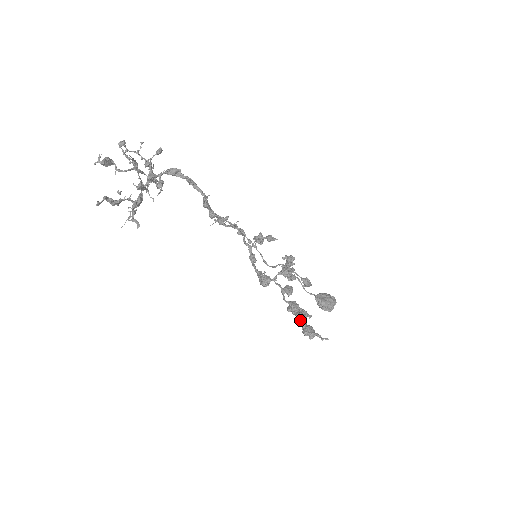
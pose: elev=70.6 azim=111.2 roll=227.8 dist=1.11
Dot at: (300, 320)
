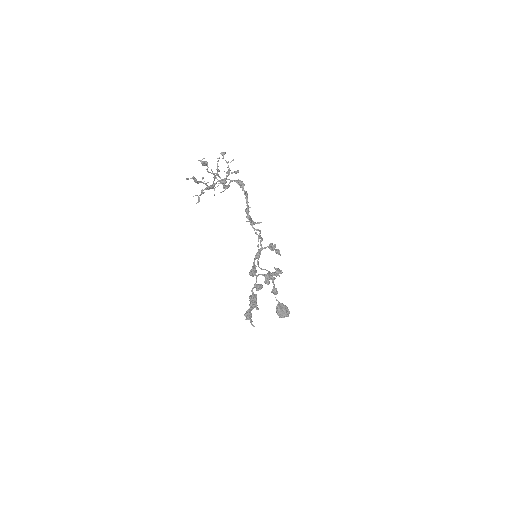
Dot at: (250, 307)
